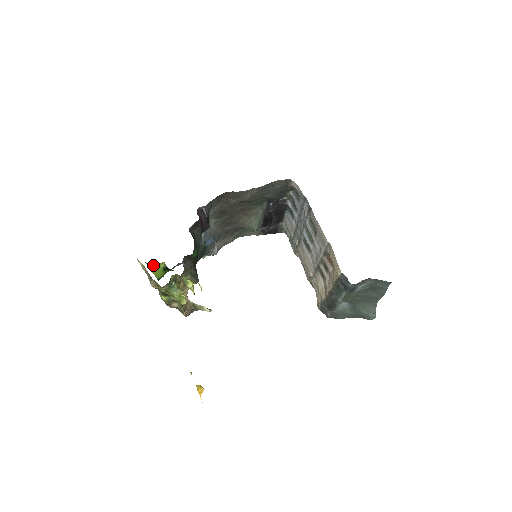
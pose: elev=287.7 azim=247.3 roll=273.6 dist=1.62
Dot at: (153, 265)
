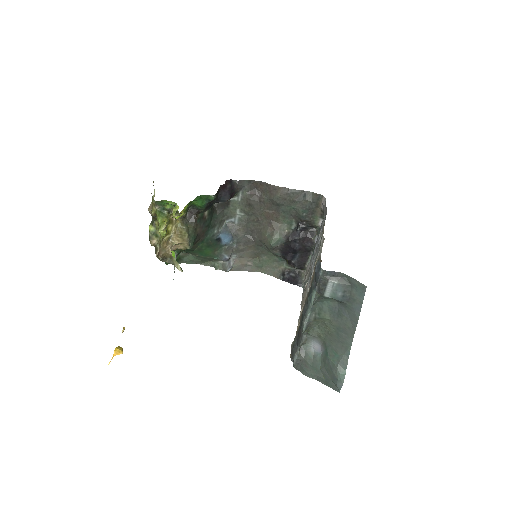
Dot at: occluded
